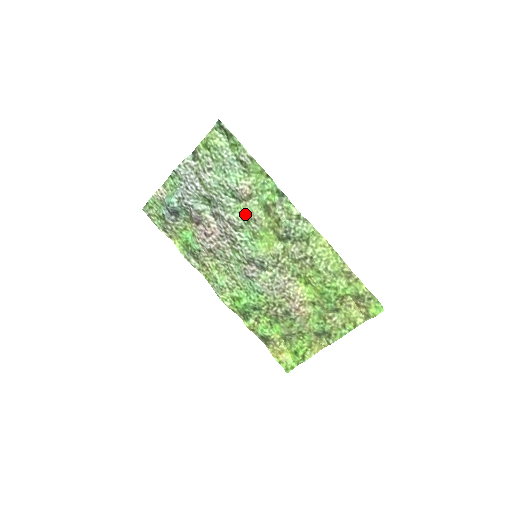
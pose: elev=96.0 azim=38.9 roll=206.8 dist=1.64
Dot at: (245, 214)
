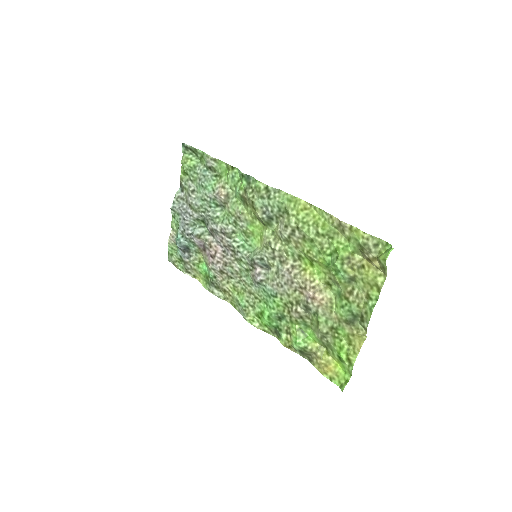
Dot at: (230, 216)
